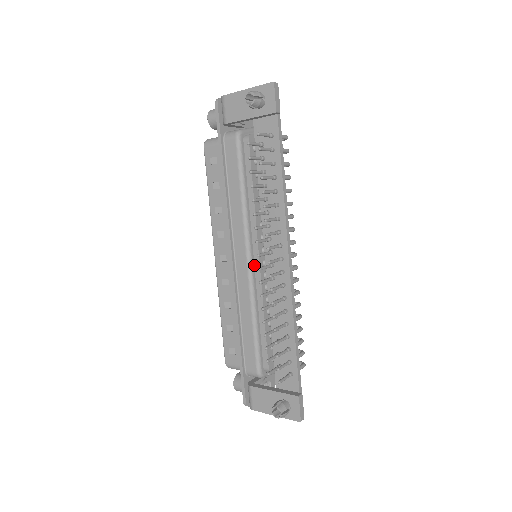
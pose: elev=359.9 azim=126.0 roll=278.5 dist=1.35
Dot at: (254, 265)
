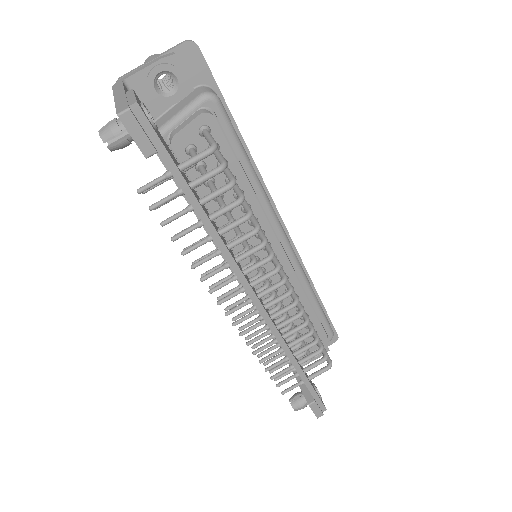
Dot at: occluded
